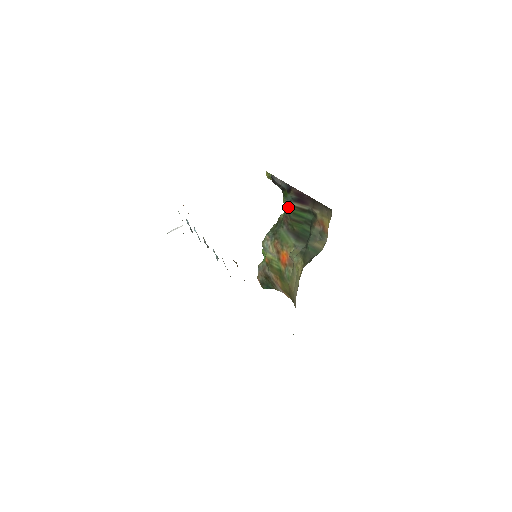
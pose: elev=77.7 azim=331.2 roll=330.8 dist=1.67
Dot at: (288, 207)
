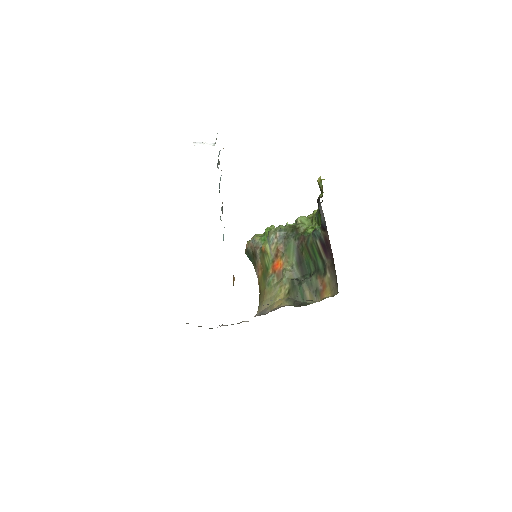
Dot at: (312, 236)
